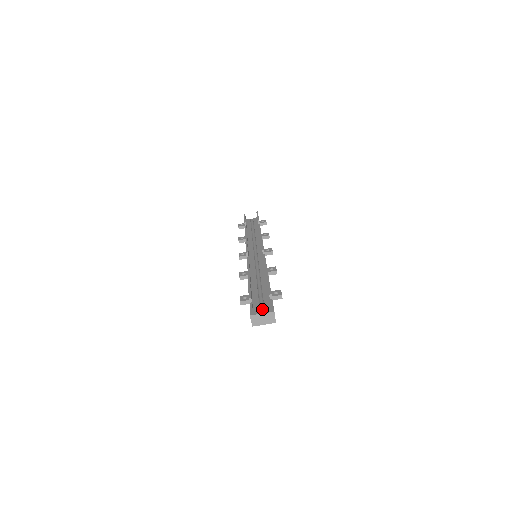
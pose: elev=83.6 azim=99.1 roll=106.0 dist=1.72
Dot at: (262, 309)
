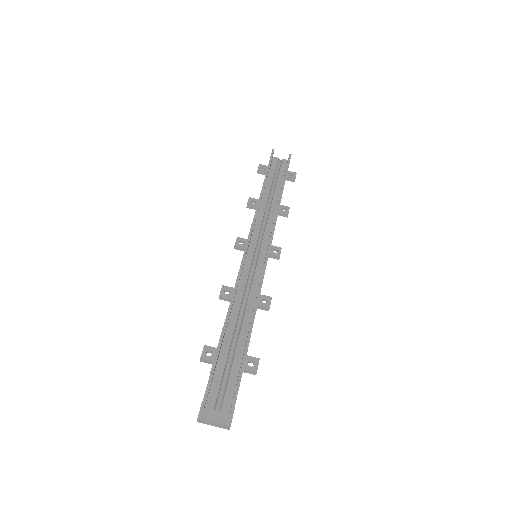
Dot at: (217, 411)
